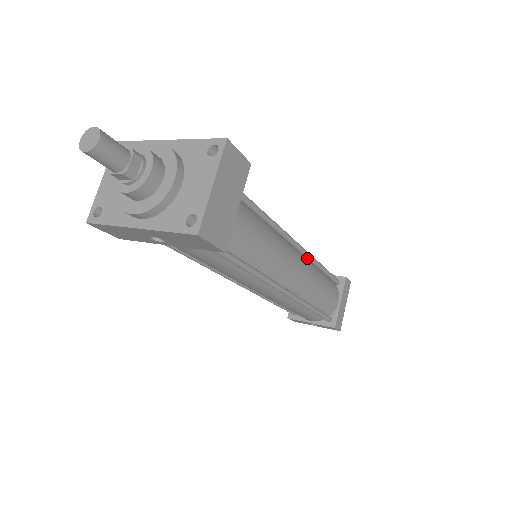
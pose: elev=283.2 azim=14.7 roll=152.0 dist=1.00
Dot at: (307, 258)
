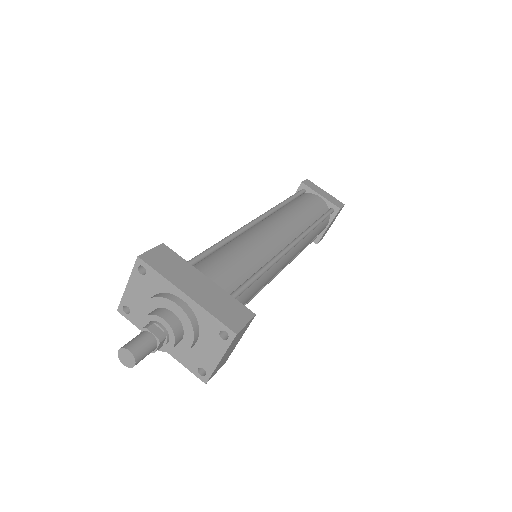
Dot at: occluded
